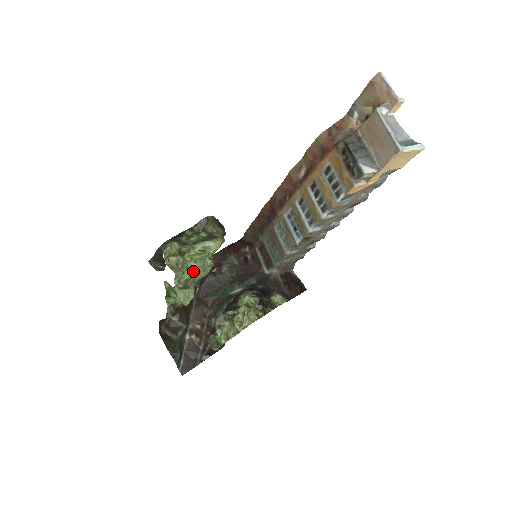
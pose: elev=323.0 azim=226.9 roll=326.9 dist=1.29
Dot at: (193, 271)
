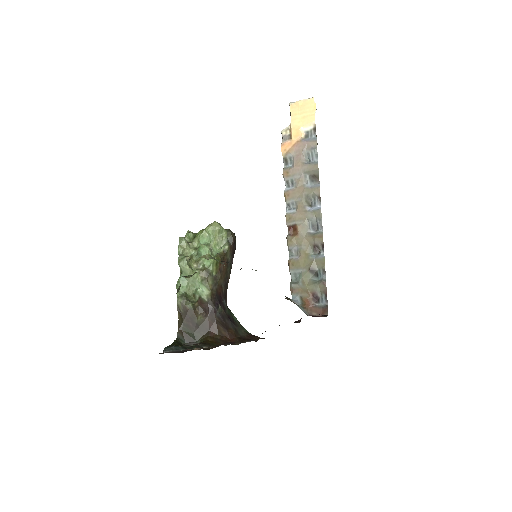
Dot at: (197, 249)
